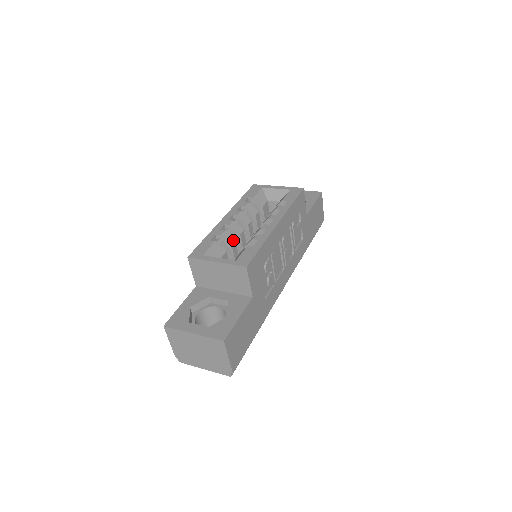
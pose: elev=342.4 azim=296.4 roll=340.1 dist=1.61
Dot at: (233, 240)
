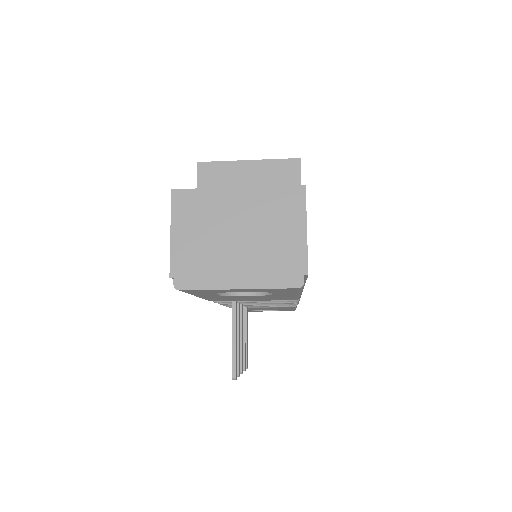
Dot at: occluded
